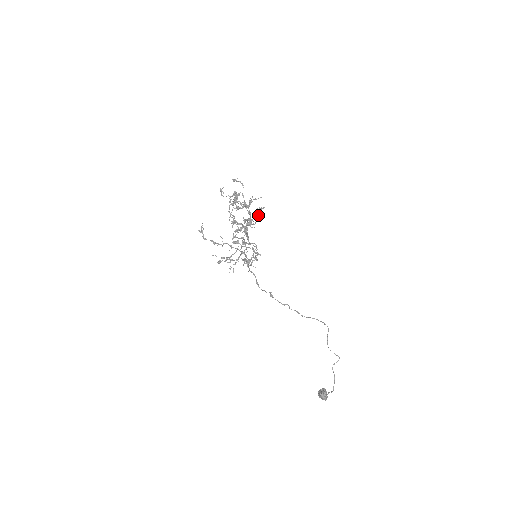
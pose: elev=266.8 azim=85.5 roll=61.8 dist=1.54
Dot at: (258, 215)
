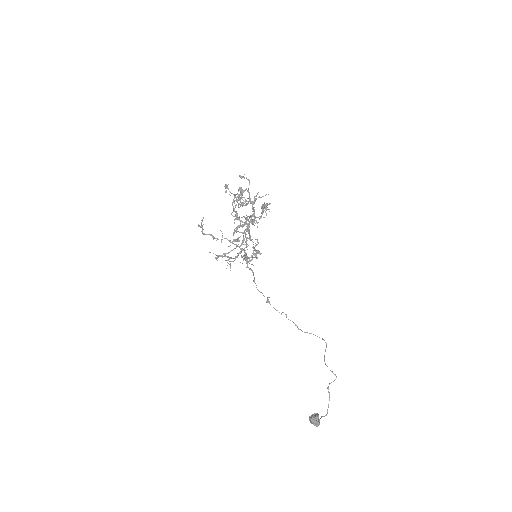
Dot at: (262, 212)
